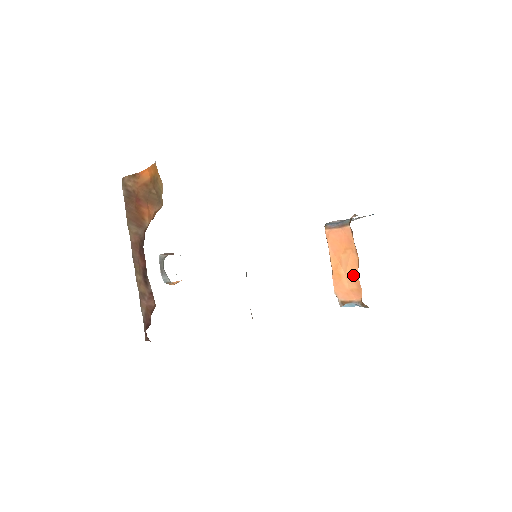
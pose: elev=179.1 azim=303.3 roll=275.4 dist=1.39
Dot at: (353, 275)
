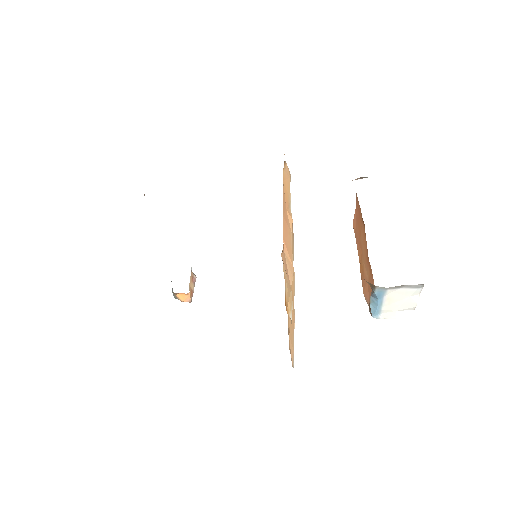
Dot at: (365, 254)
